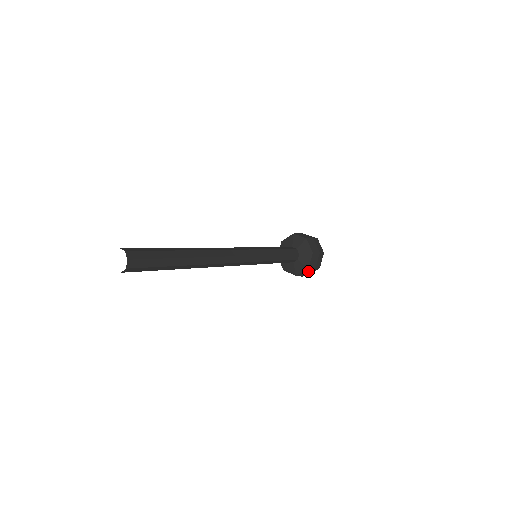
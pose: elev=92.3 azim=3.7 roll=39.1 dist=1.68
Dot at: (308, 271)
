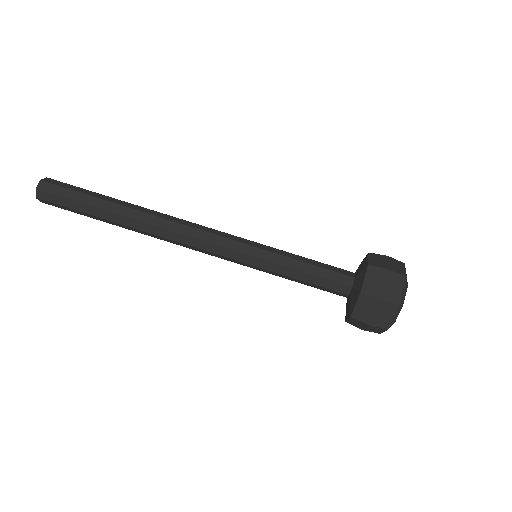
Dot at: (369, 305)
